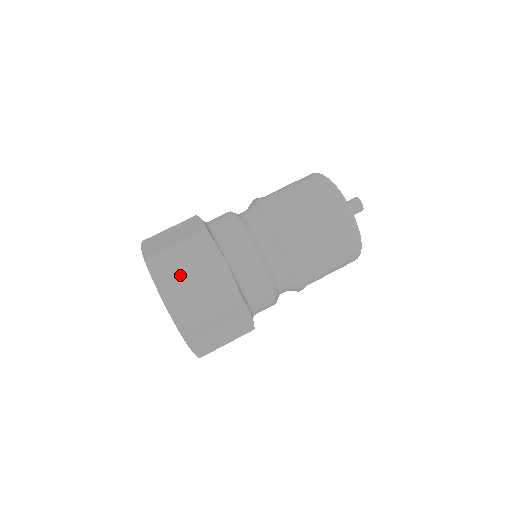
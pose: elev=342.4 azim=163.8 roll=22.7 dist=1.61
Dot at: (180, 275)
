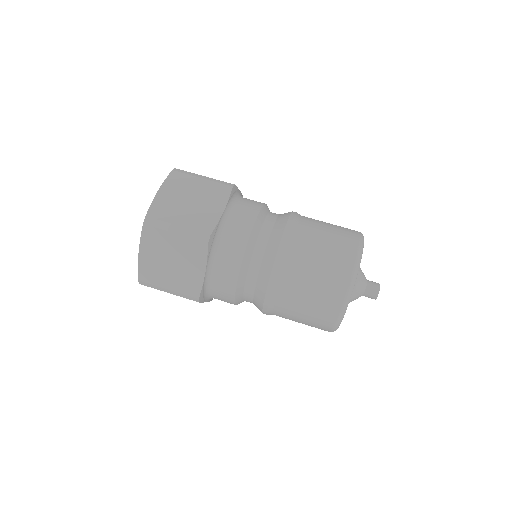
Dot at: (163, 252)
